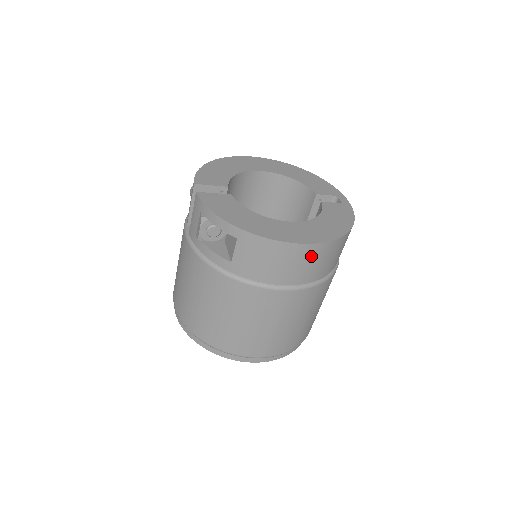
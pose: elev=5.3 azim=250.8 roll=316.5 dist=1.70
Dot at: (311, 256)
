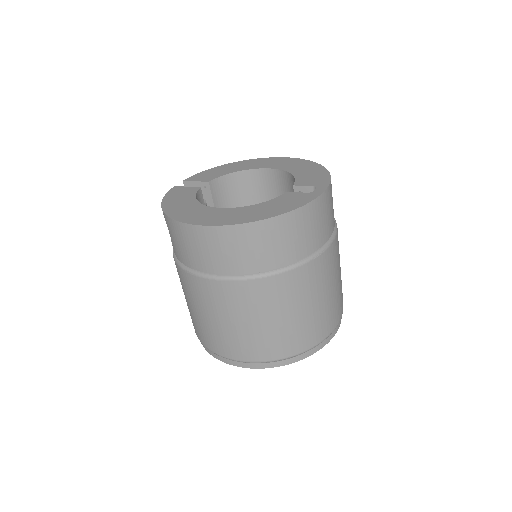
Dot at: (216, 241)
